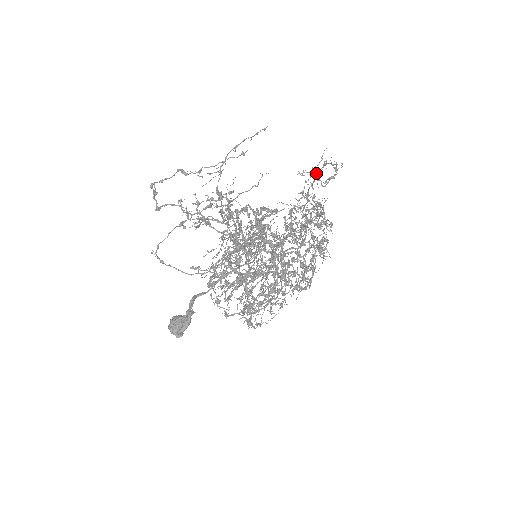
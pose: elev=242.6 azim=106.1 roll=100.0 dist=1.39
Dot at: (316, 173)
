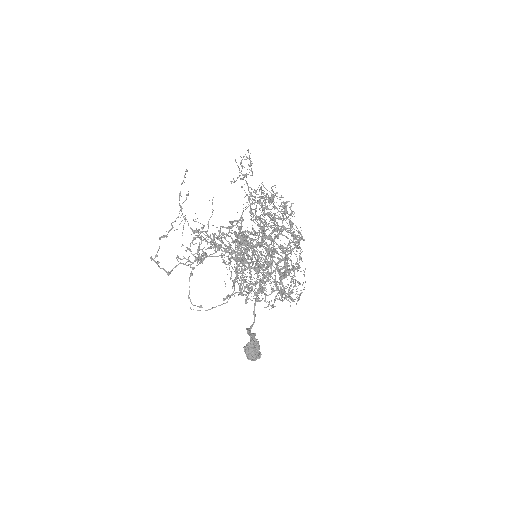
Dot at: (242, 174)
